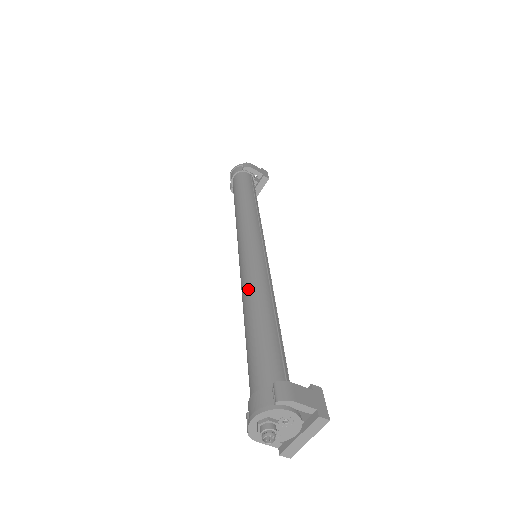
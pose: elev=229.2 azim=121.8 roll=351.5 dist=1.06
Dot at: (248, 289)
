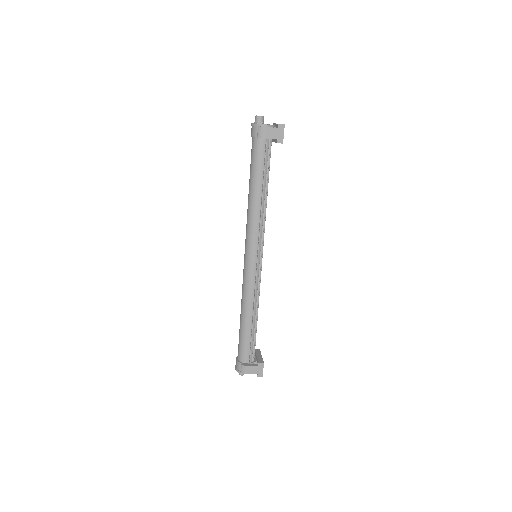
Dot at: (242, 299)
